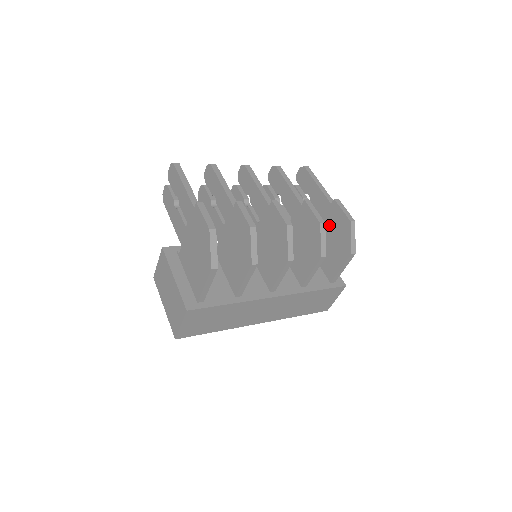
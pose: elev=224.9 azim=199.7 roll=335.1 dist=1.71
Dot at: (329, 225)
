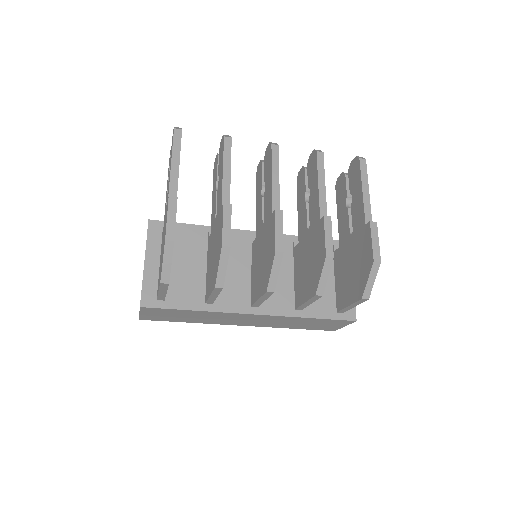
Dot at: (356, 248)
